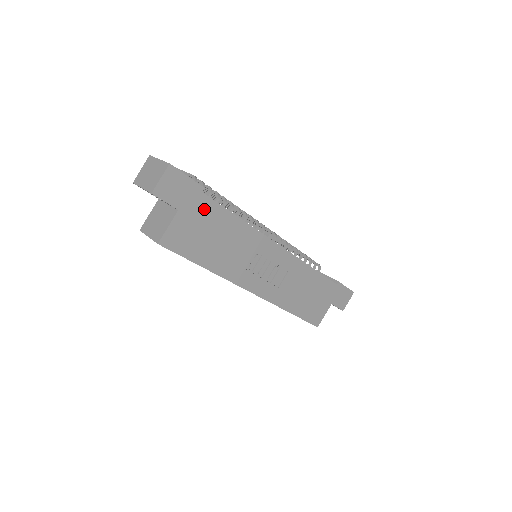
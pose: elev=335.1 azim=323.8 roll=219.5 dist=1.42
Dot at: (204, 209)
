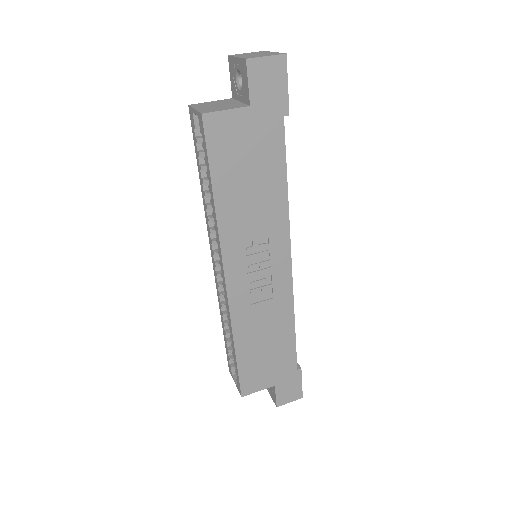
Dot at: (270, 136)
